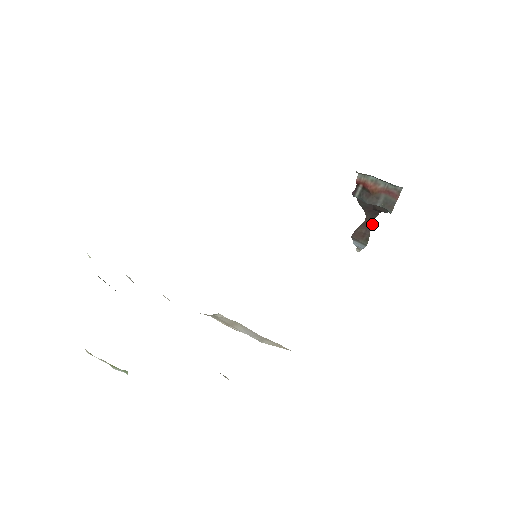
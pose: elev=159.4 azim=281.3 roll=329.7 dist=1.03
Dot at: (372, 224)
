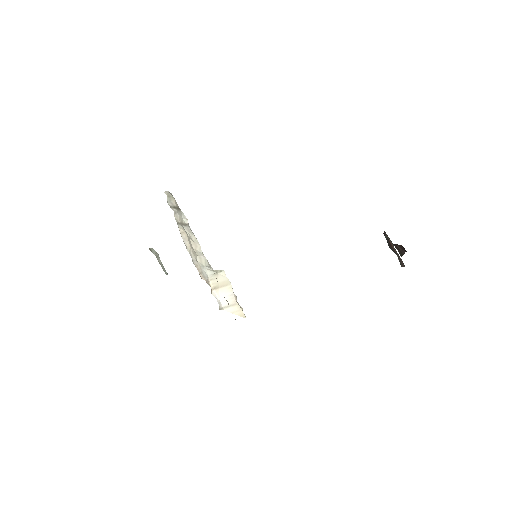
Dot at: (406, 251)
